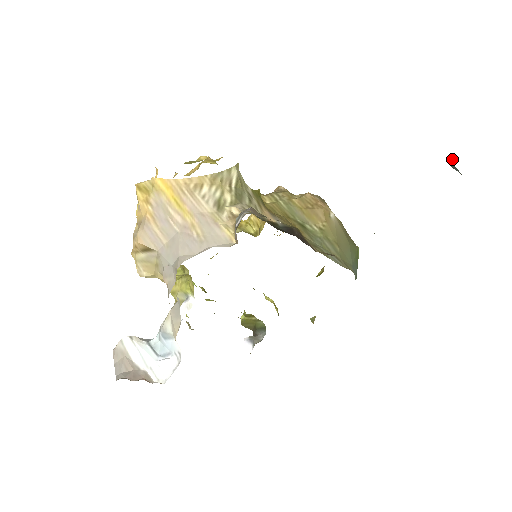
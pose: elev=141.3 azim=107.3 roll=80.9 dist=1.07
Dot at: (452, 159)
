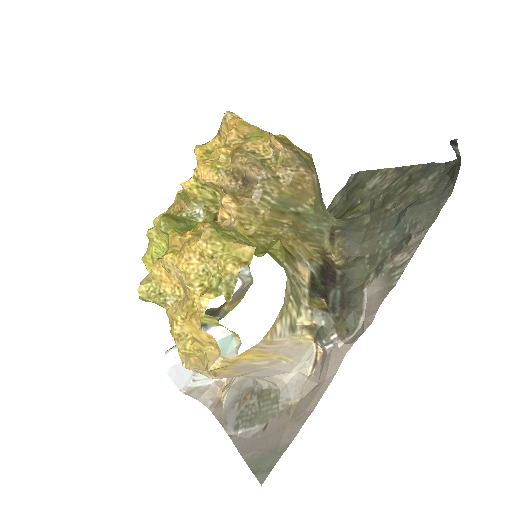
Dot at: (459, 153)
